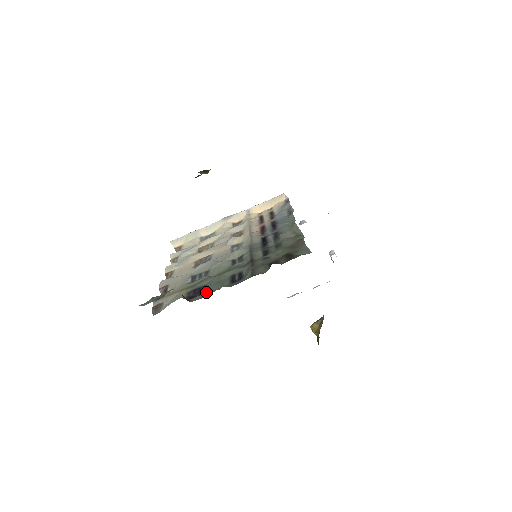
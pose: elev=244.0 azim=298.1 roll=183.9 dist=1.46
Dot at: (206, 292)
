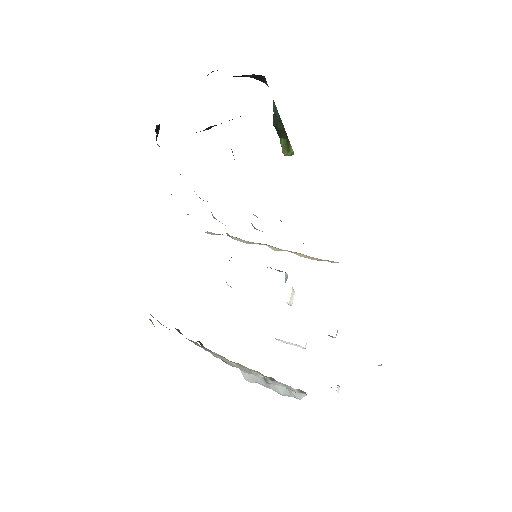
Dot at: occluded
